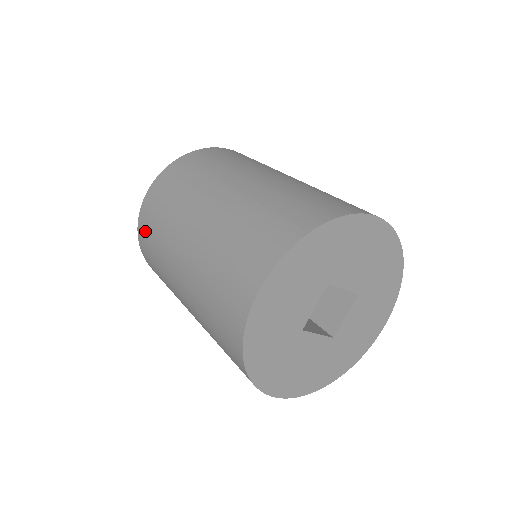
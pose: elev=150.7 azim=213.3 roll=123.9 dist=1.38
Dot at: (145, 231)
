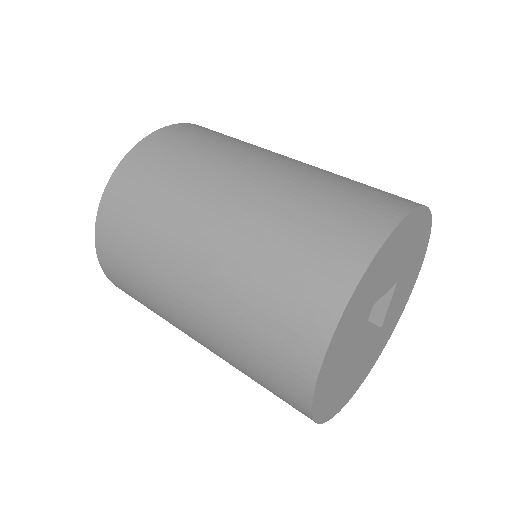
Dot at: (119, 282)
